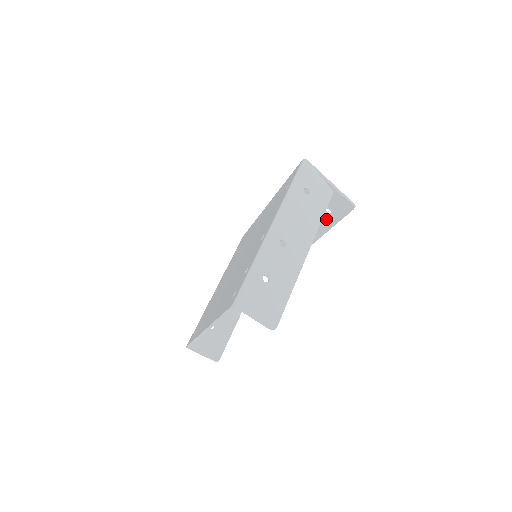
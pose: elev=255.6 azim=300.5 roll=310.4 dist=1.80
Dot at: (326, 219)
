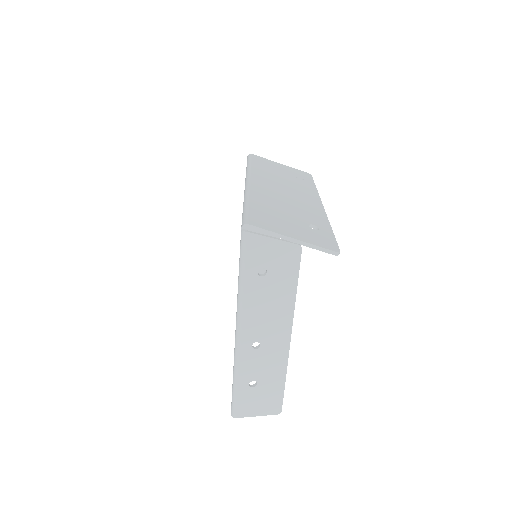
Dot at: occluded
